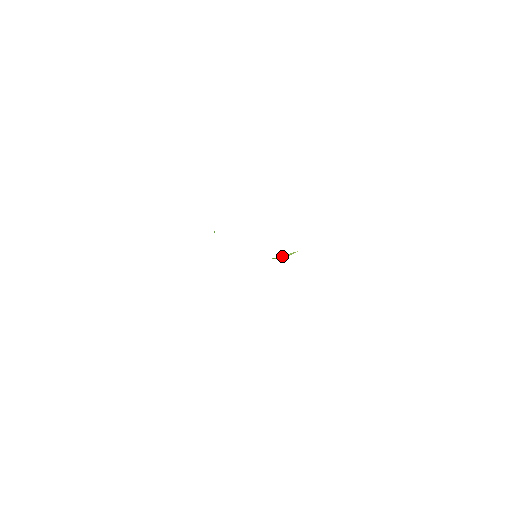
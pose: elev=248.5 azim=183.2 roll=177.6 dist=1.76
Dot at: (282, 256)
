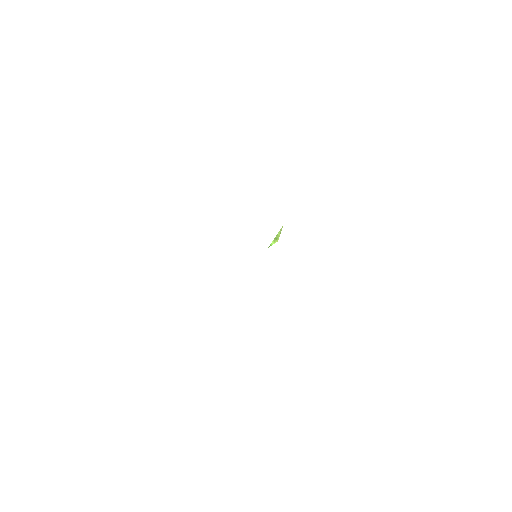
Dot at: (274, 239)
